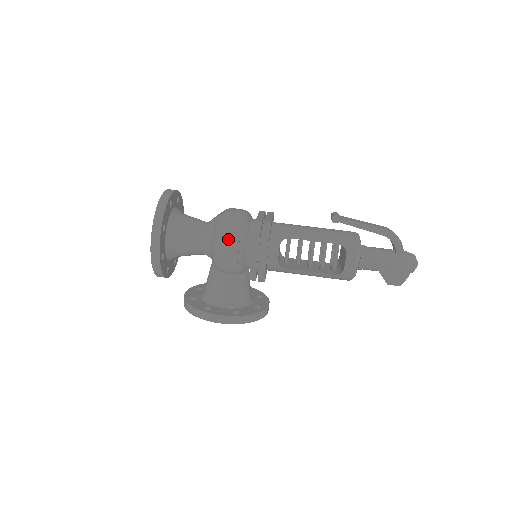
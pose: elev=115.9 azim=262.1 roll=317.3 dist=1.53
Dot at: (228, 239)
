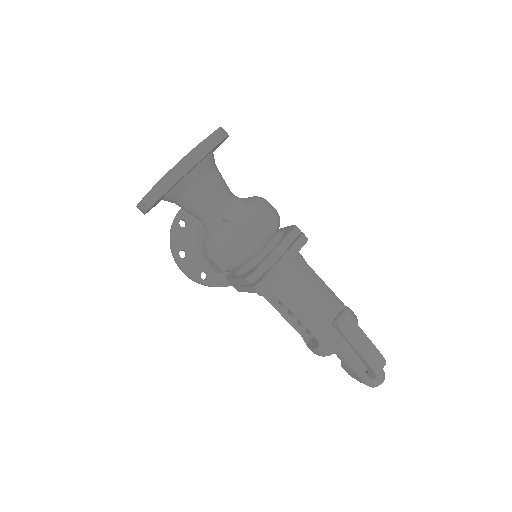
Dot at: (217, 259)
